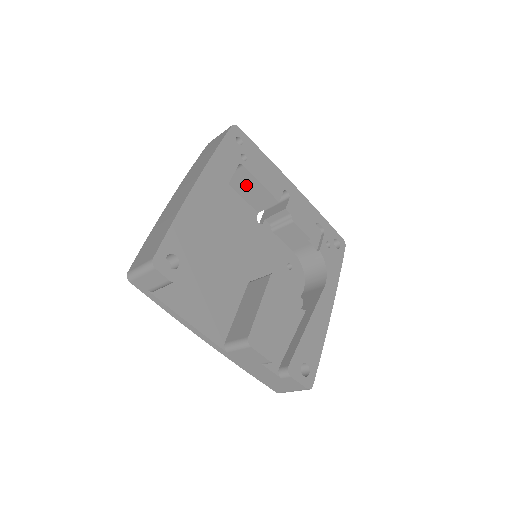
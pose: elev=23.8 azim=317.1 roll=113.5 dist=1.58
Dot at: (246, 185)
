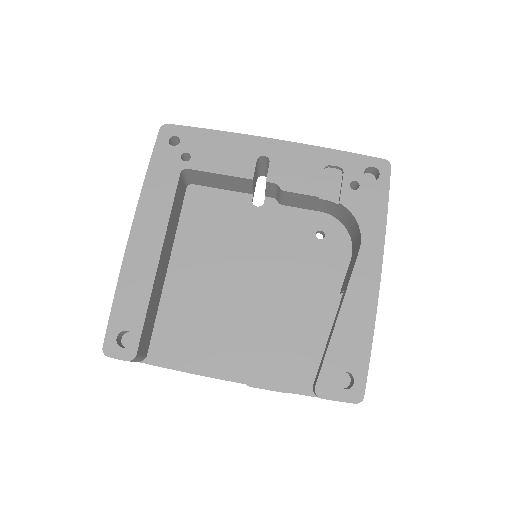
Dot at: (212, 180)
